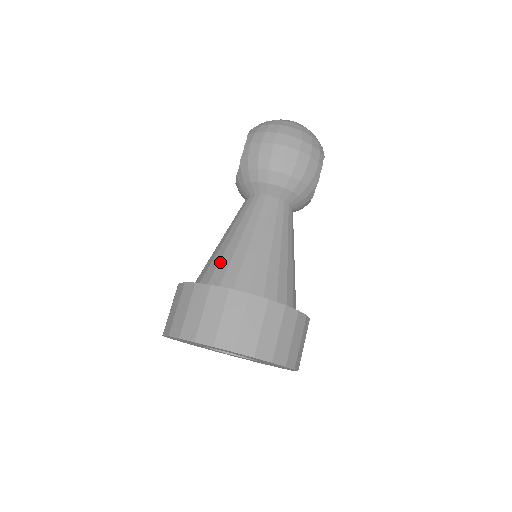
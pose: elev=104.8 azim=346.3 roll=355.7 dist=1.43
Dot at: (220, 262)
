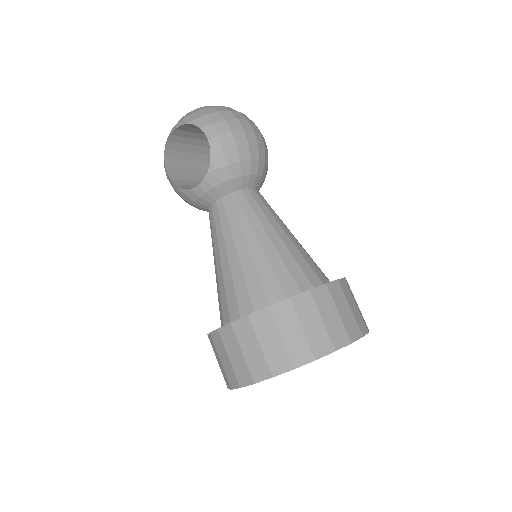
Dot at: (274, 270)
